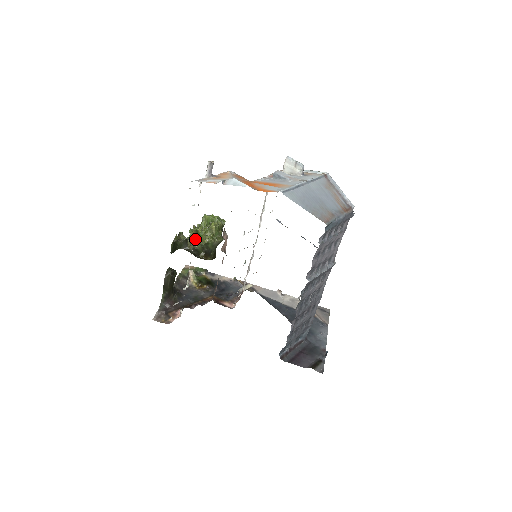
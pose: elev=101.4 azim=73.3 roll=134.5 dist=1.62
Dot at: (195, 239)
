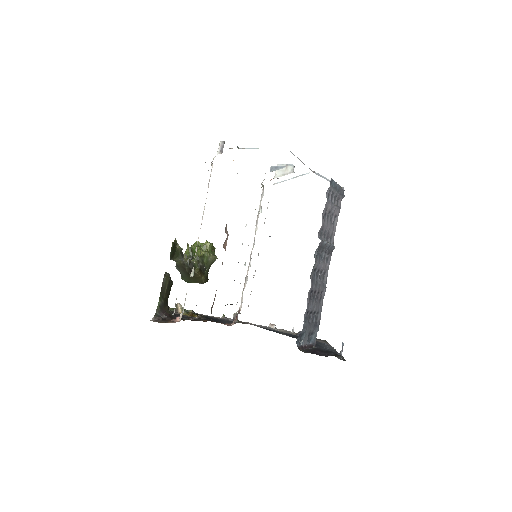
Dot at: (188, 258)
